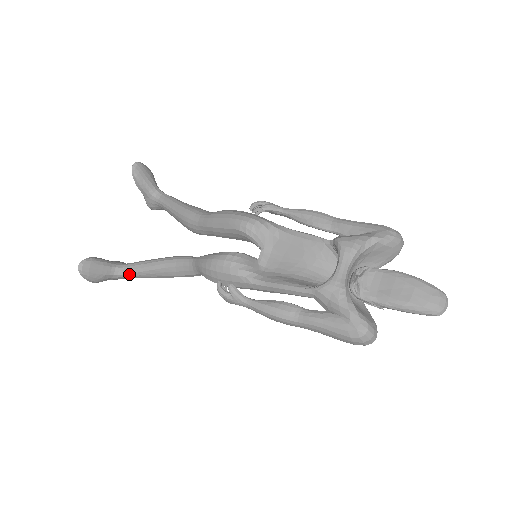
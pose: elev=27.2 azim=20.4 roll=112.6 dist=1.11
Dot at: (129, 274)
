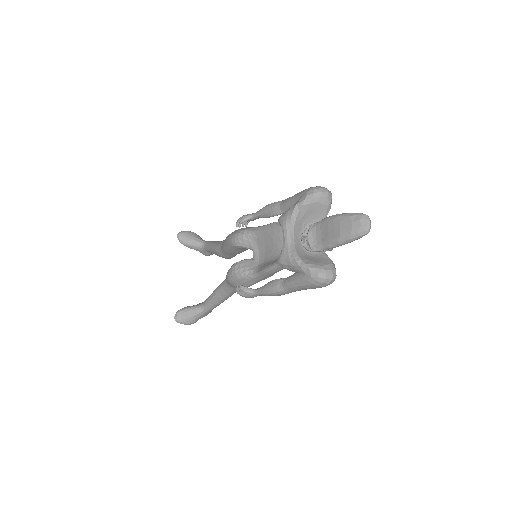
Dot at: (207, 308)
